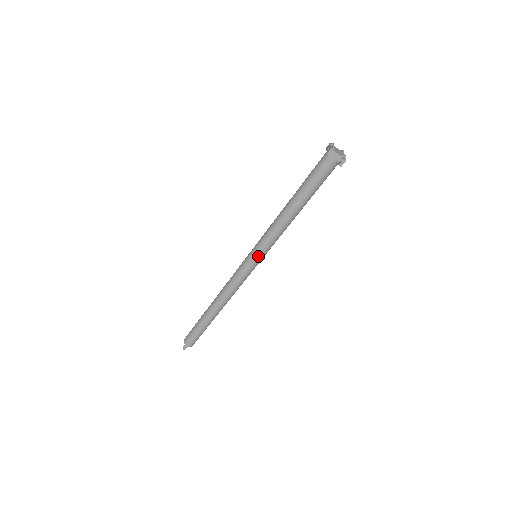
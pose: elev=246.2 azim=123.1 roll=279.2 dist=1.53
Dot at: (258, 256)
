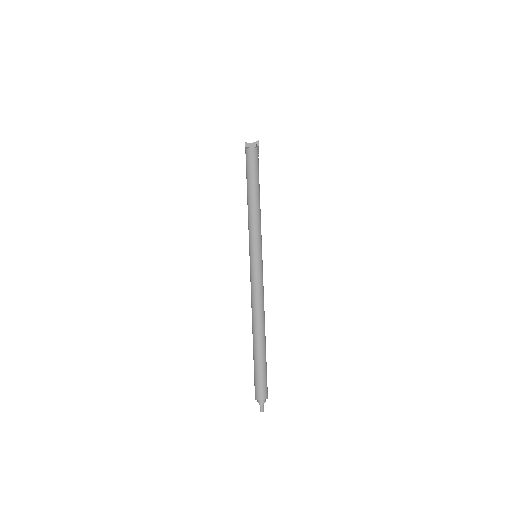
Dot at: (256, 250)
